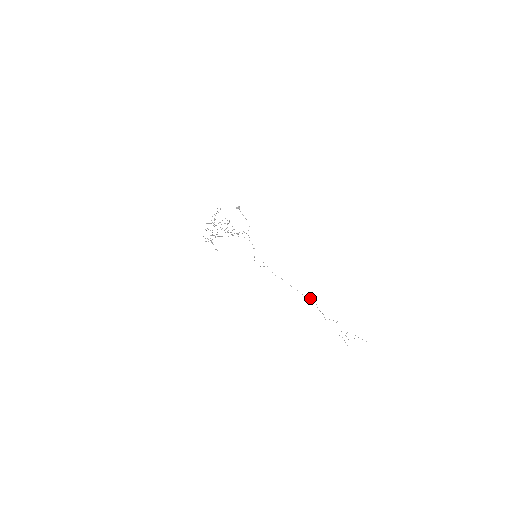
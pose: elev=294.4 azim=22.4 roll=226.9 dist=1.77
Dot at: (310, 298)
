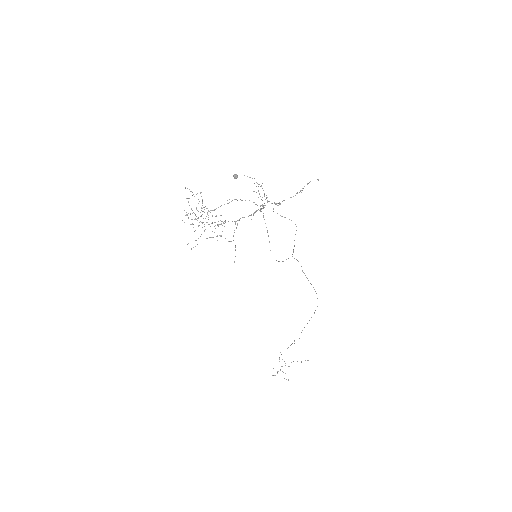
Dot at: occluded
